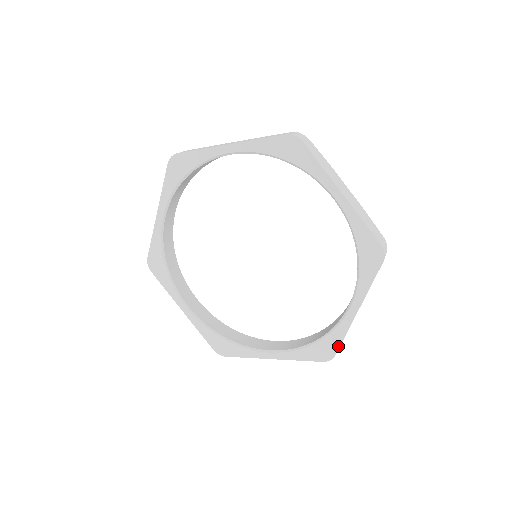
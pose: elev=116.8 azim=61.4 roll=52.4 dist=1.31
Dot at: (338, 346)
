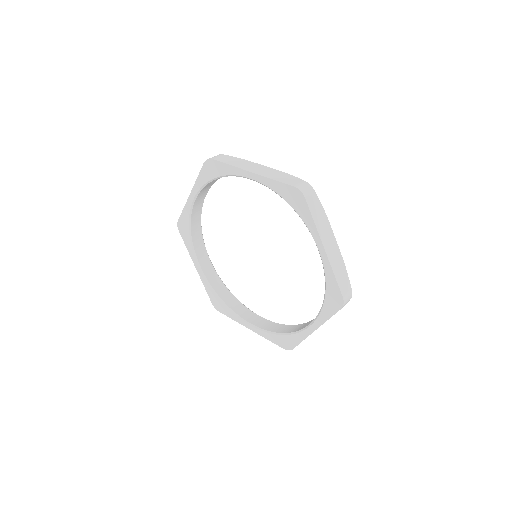
Dot at: (296, 345)
